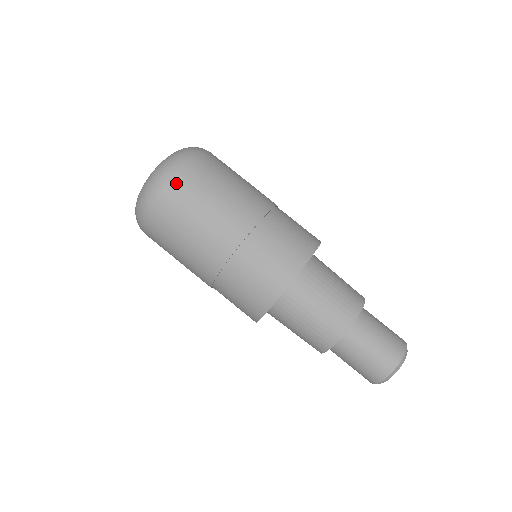
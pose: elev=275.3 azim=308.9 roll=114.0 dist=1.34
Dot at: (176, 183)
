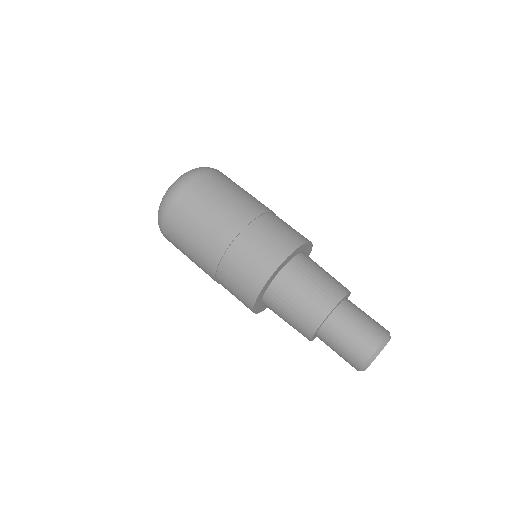
Dot at: (191, 186)
